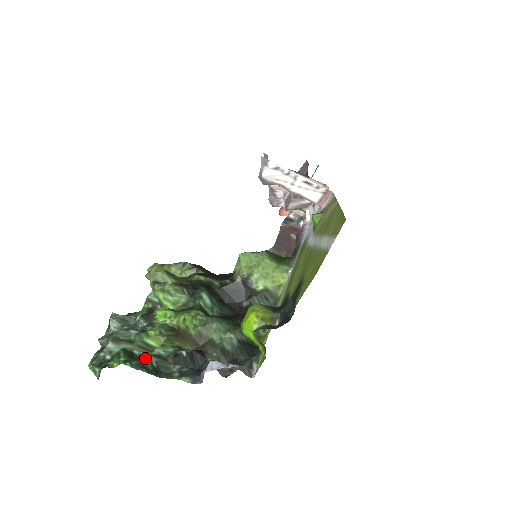
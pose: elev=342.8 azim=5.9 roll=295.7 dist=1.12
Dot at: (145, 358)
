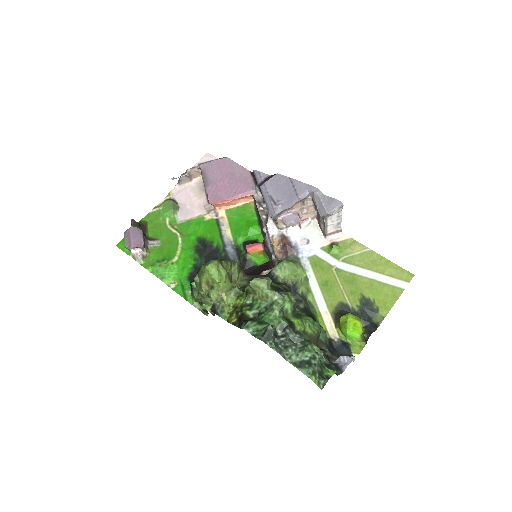
Dot at: (330, 364)
